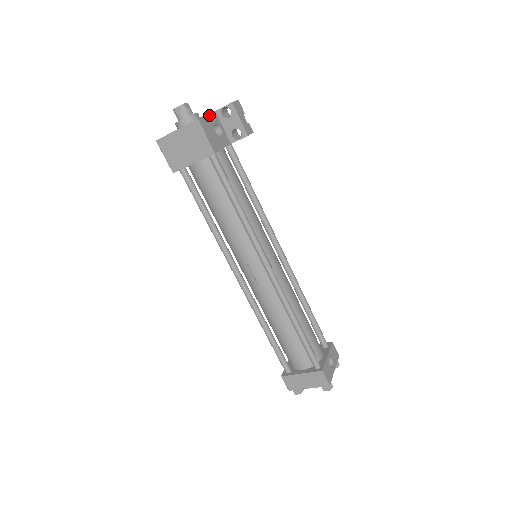
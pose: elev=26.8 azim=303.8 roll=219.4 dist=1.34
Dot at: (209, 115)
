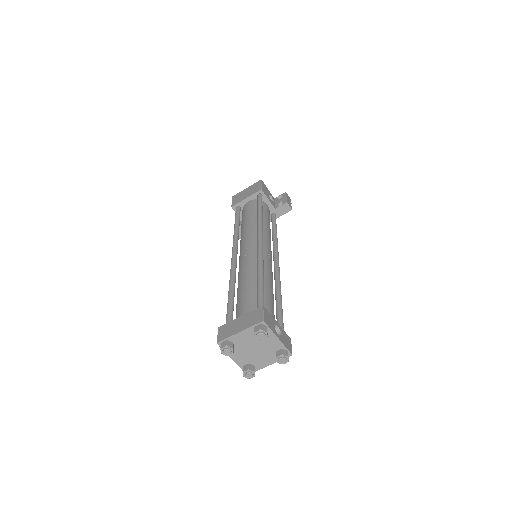
Dot at: (269, 192)
